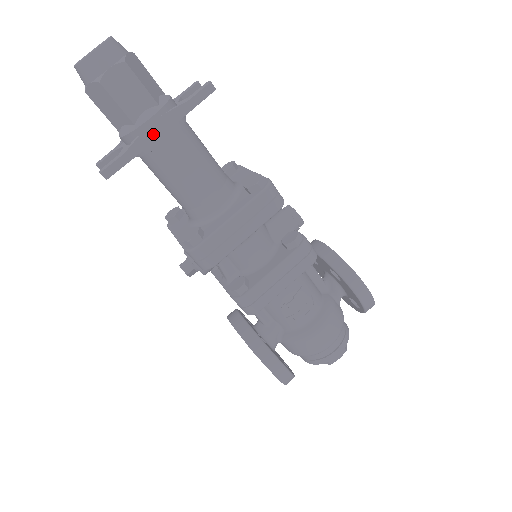
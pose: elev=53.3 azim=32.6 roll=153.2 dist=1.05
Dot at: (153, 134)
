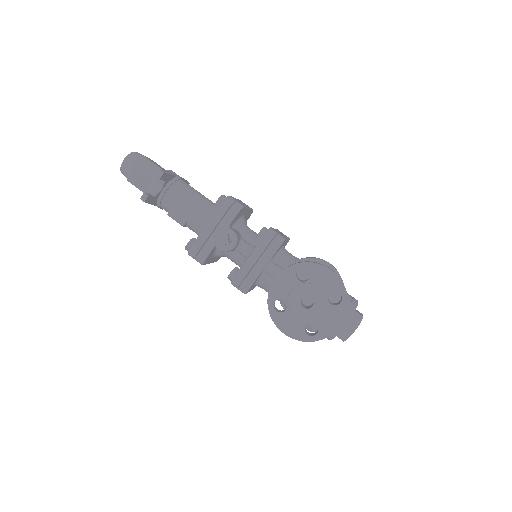
Dot at: (175, 174)
